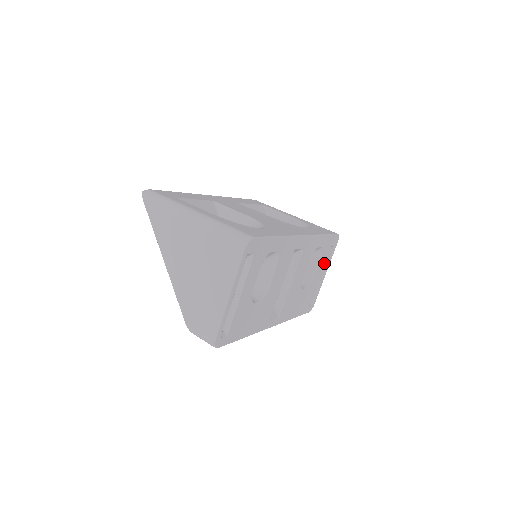
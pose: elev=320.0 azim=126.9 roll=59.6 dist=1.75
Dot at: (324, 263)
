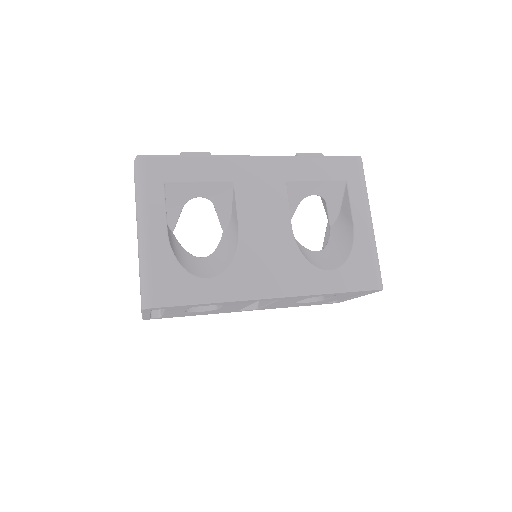
Dot at: occluded
